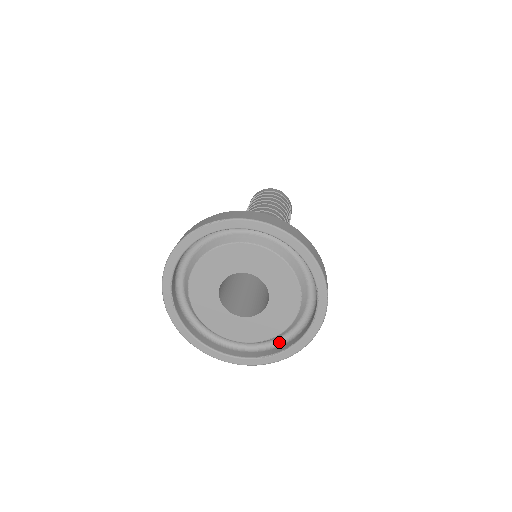
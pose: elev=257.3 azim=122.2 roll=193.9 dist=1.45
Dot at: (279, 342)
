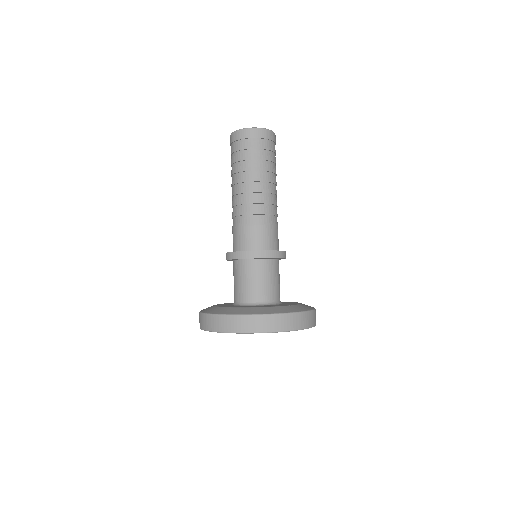
Dot at: occluded
